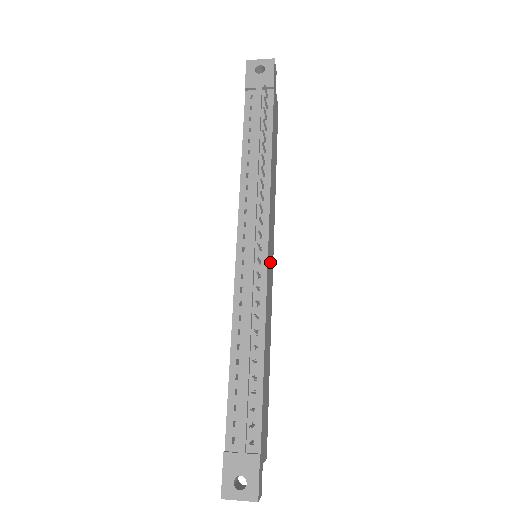
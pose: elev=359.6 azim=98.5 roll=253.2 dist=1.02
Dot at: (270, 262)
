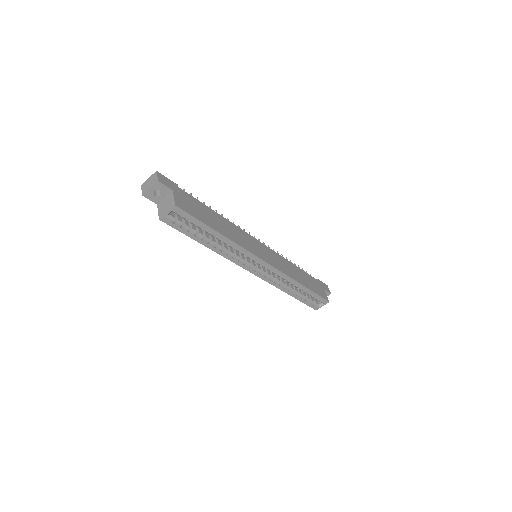
Dot at: (260, 250)
